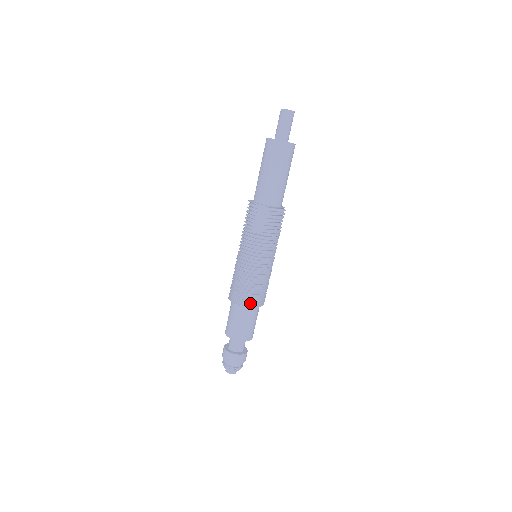
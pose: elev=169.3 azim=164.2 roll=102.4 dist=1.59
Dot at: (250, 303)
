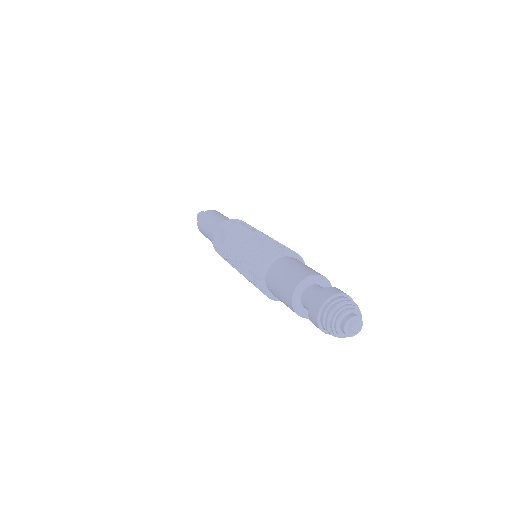
Dot at: (267, 257)
